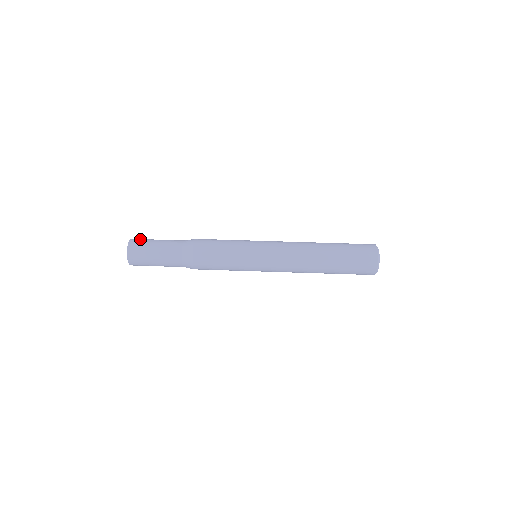
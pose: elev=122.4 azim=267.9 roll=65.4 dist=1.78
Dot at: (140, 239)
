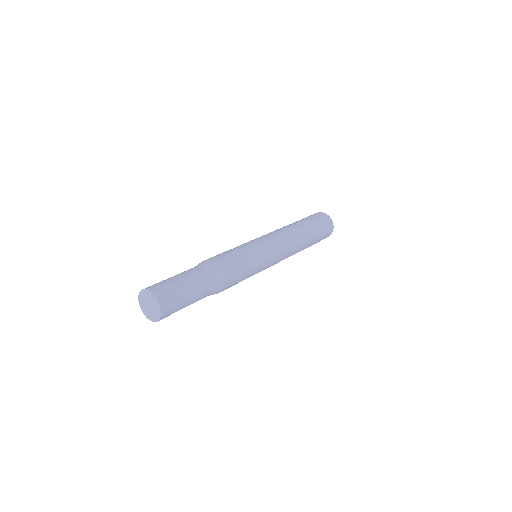
Dot at: occluded
